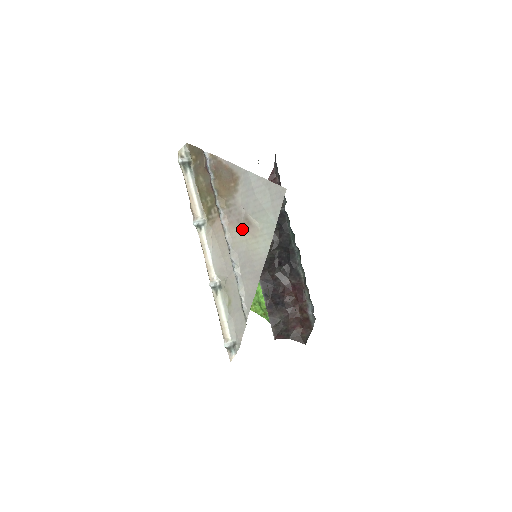
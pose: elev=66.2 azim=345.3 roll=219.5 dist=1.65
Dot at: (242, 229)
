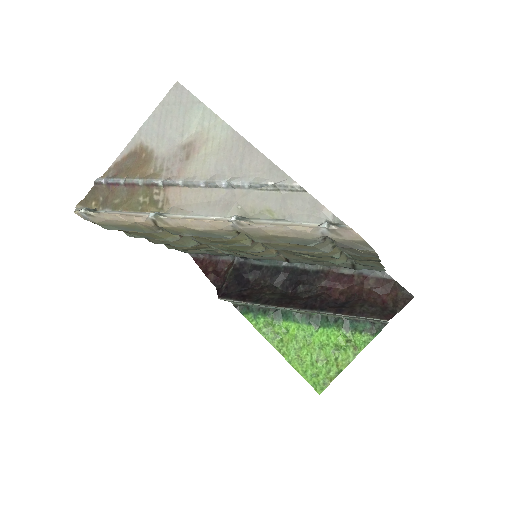
Dot at: (192, 157)
